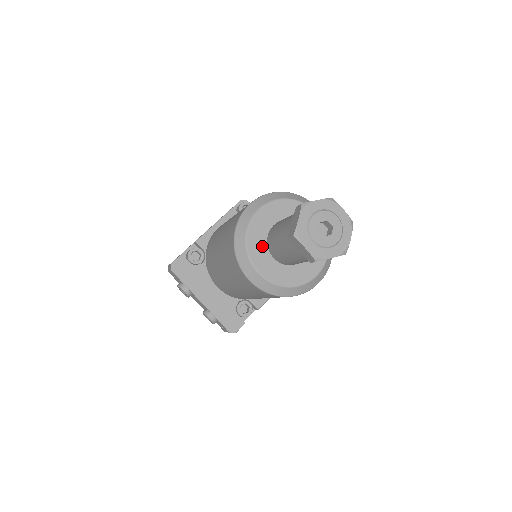
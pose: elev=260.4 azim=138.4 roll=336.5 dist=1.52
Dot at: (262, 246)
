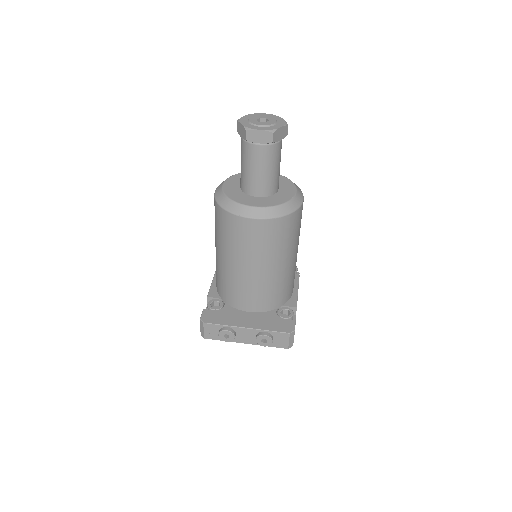
Dot at: (243, 196)
